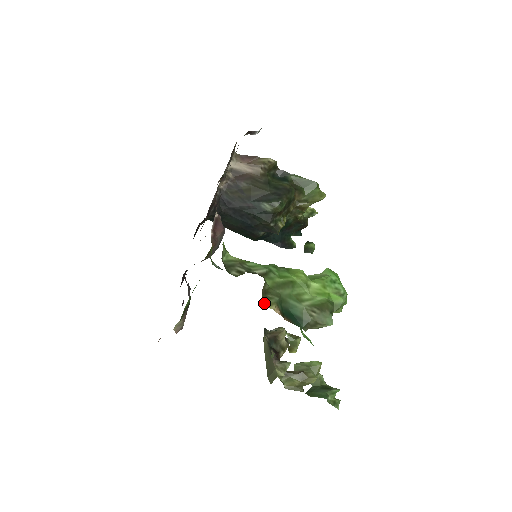
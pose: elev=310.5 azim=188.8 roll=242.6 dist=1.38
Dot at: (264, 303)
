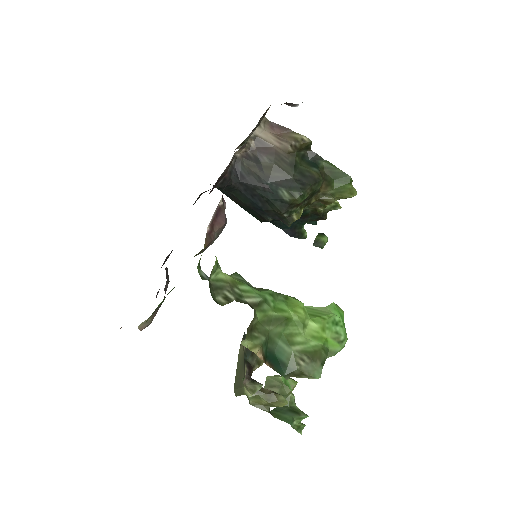
Dot at: (246, 344)
